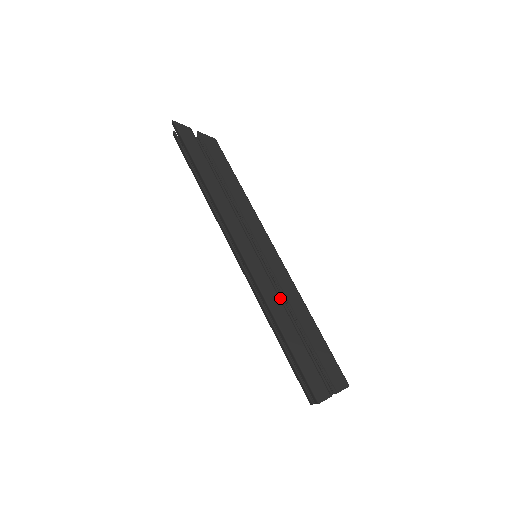
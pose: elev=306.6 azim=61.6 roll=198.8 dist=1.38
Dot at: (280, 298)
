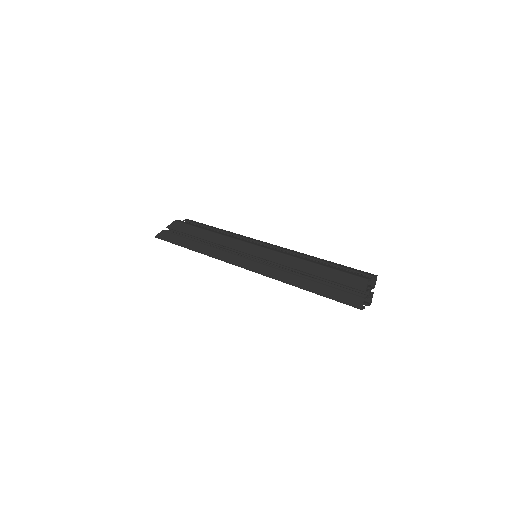
Dot at: (284, 270)
